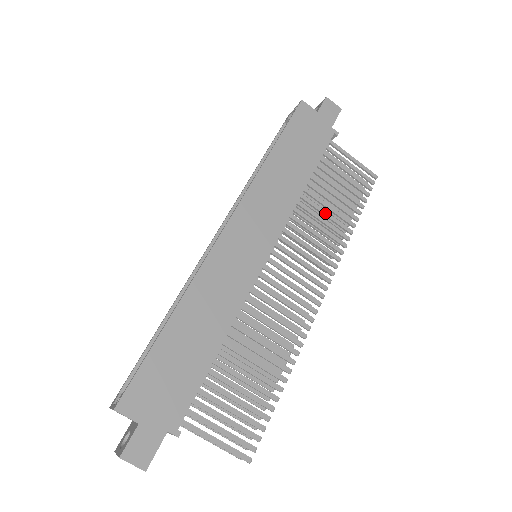
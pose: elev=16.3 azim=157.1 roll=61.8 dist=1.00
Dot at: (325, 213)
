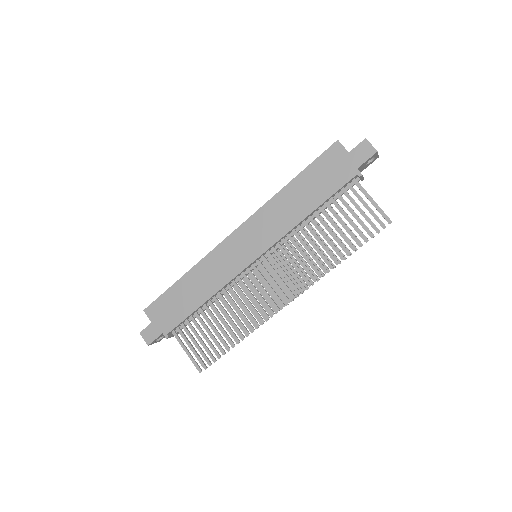
Dot at: (319, 241)
